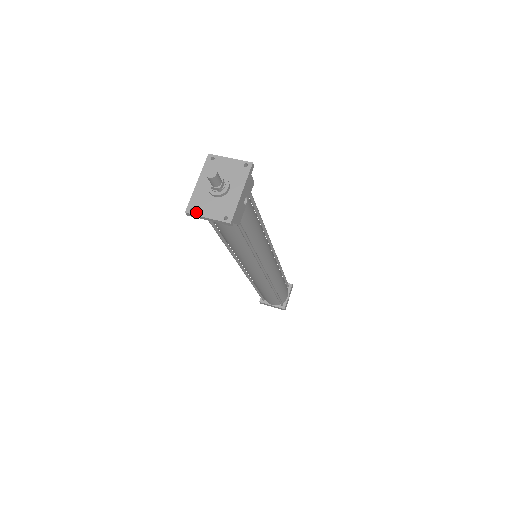
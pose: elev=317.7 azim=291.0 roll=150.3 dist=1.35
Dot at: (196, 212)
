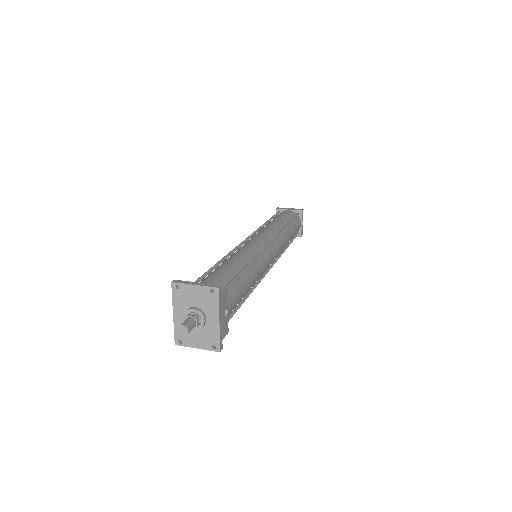
Dot at: (185, 344)
